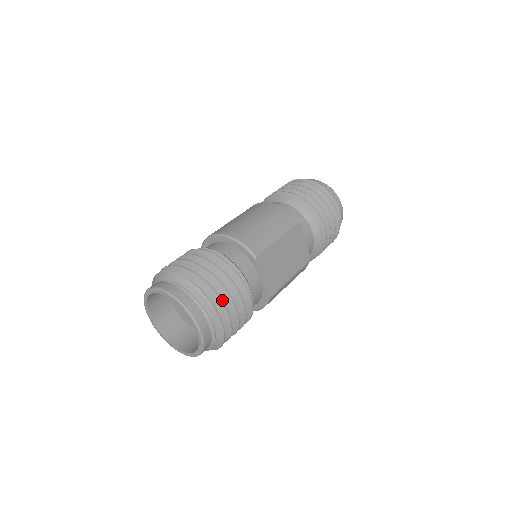
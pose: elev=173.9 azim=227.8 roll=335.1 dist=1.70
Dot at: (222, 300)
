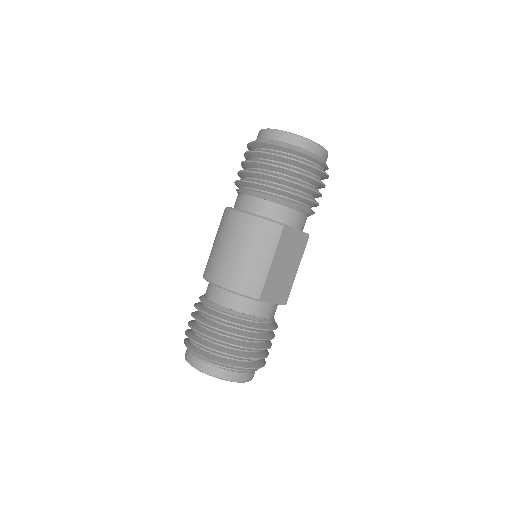
Dot at: (249, 351)
